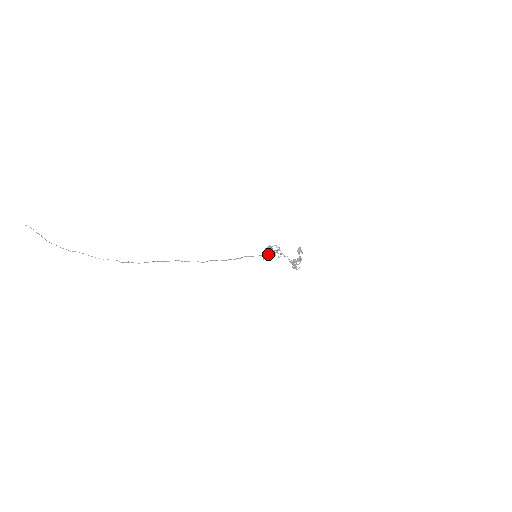
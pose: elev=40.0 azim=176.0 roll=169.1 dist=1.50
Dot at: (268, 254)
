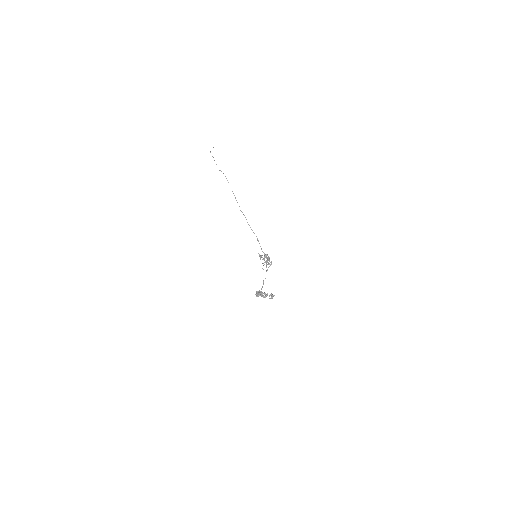
Dot at: occluded
